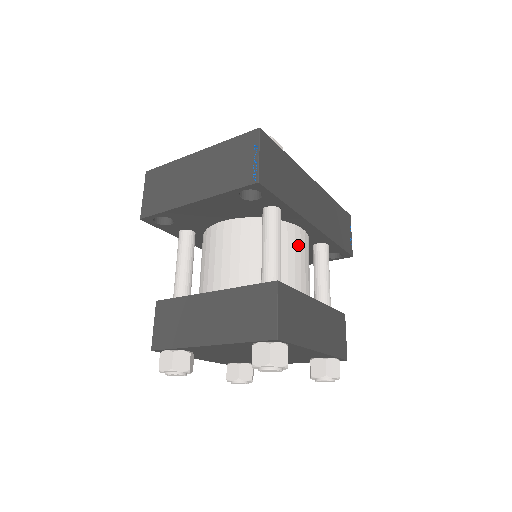
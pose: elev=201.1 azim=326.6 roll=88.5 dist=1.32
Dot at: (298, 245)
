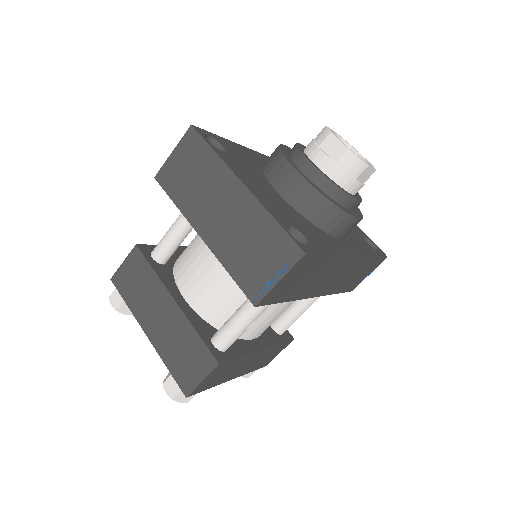
Dot at: occluded
